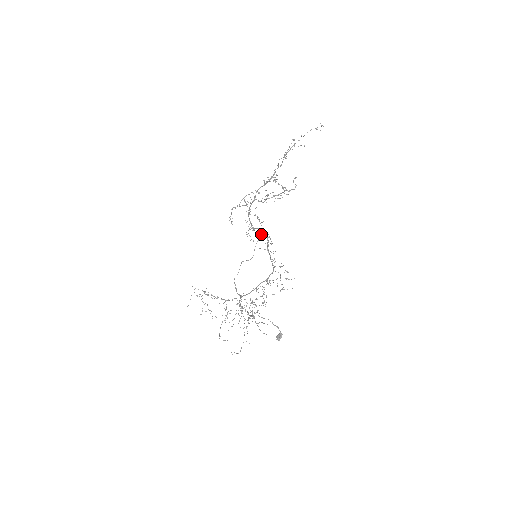
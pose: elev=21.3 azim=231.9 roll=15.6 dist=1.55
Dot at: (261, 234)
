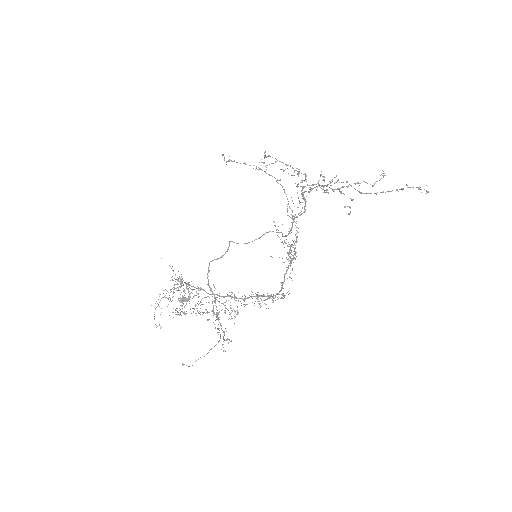
Dot at: occluded
